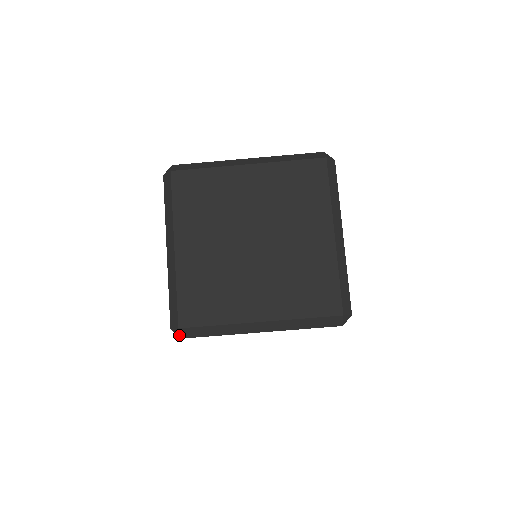
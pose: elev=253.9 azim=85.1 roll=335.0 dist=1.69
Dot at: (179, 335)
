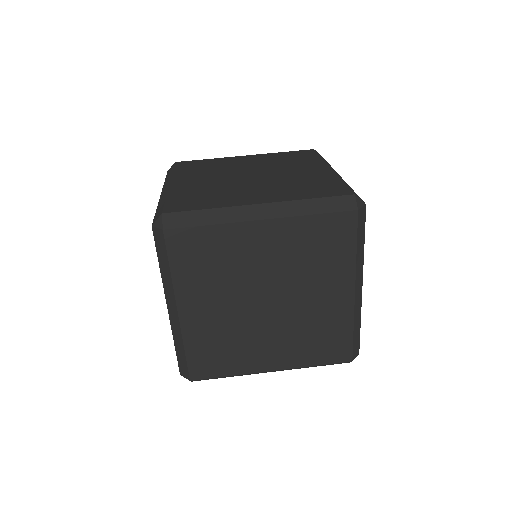
Dot at: (161, 225)
